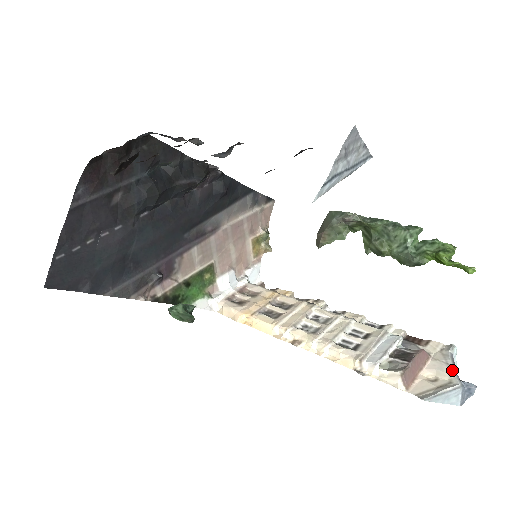
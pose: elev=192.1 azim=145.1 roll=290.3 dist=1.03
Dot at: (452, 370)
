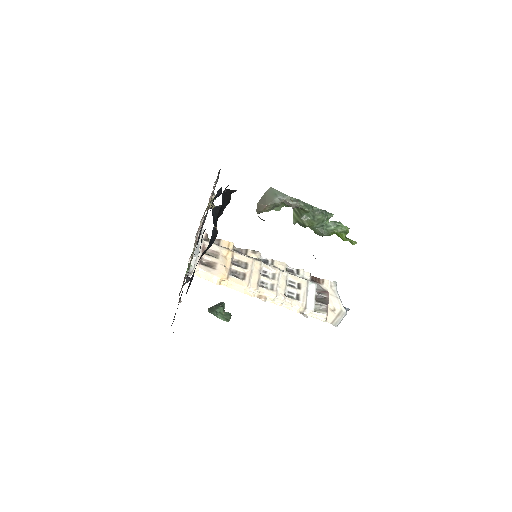
Dot at: (341, 302)
